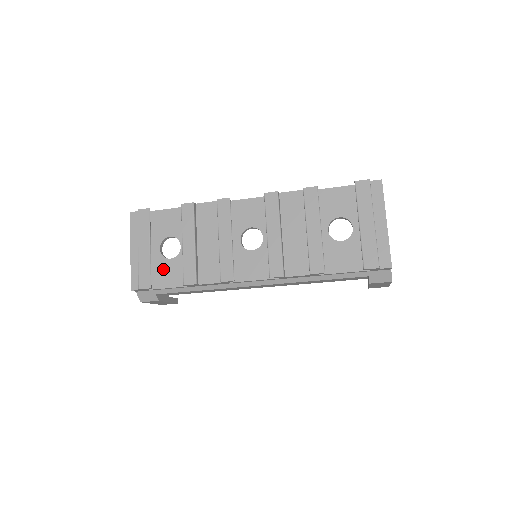
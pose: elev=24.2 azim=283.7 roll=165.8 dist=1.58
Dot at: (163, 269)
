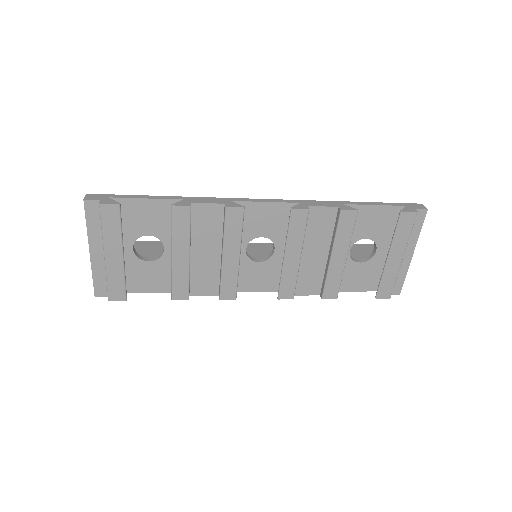
Dot at: (138, 272)
